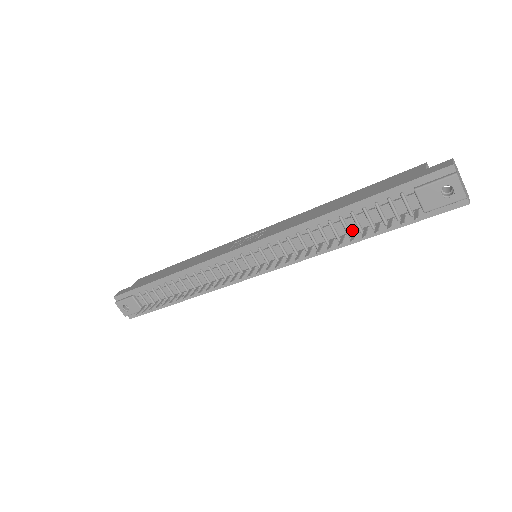
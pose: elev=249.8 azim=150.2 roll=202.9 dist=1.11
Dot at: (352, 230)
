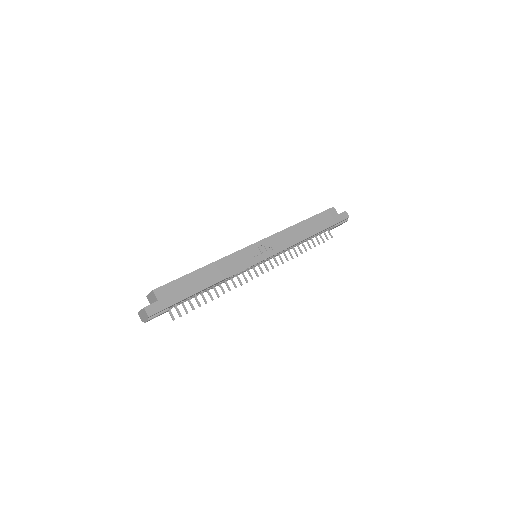
Dot at: (306, 240)
